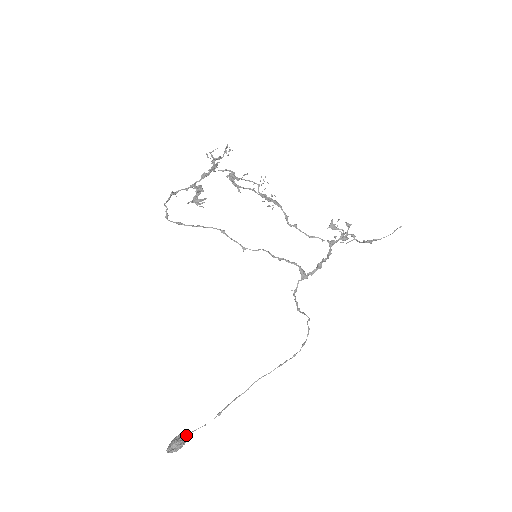
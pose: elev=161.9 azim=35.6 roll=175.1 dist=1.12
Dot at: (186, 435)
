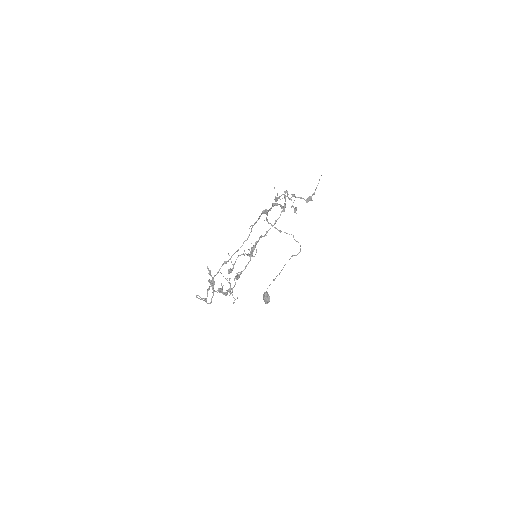
Dot at: (267, 294)
